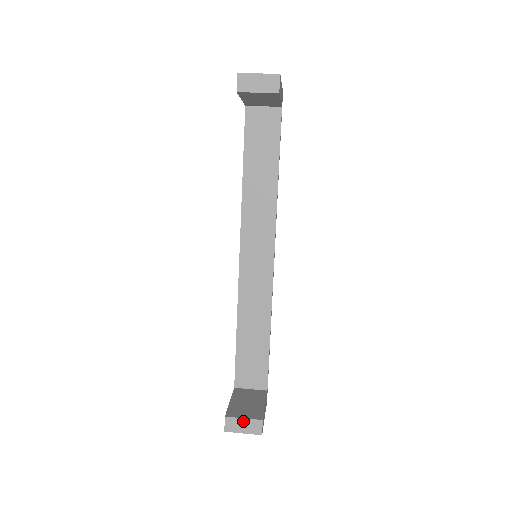
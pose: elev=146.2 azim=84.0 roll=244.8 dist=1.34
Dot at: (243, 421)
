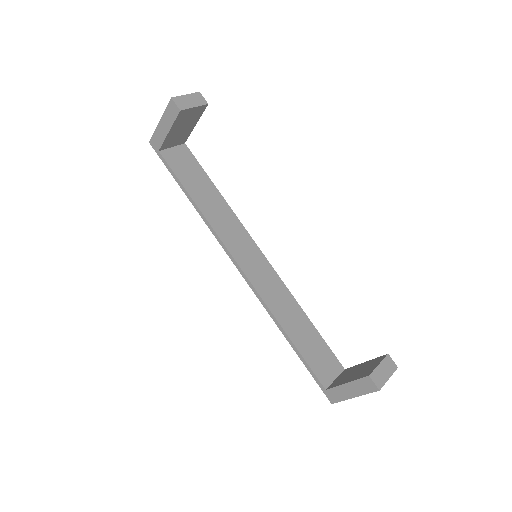
Dot at: (380, 367)
